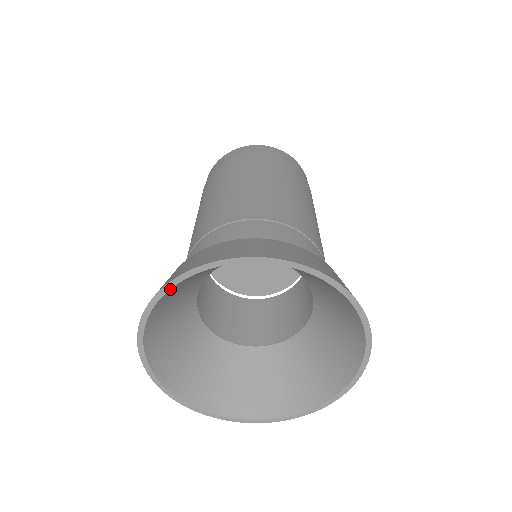
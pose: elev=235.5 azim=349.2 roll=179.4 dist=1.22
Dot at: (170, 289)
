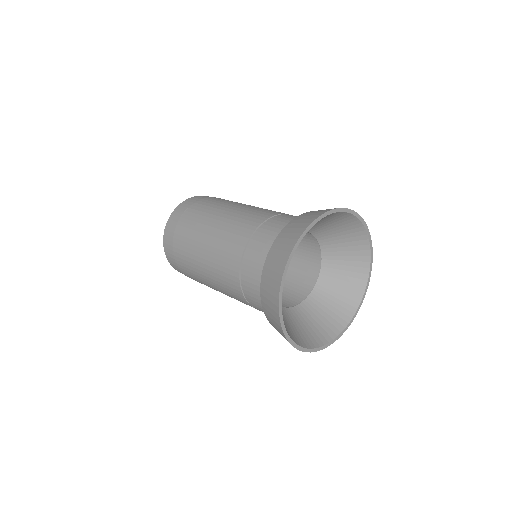
Dot at: (341, 212)
